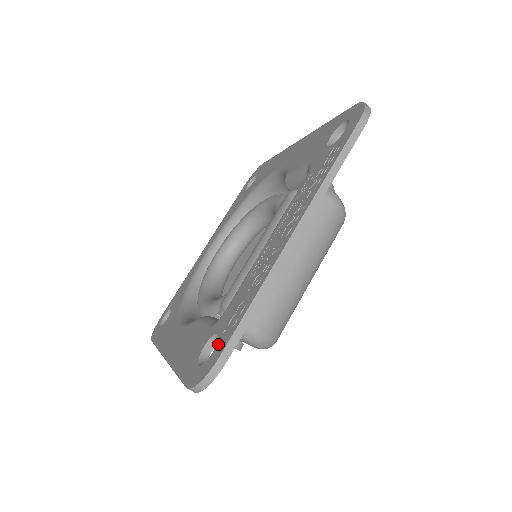
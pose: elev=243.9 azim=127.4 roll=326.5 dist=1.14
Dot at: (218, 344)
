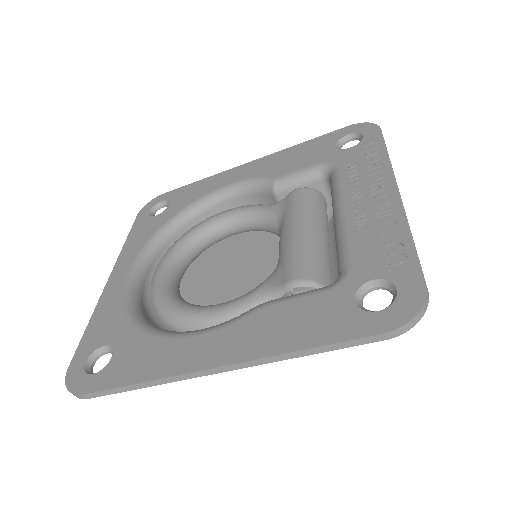
Dot at: (398, 281)
